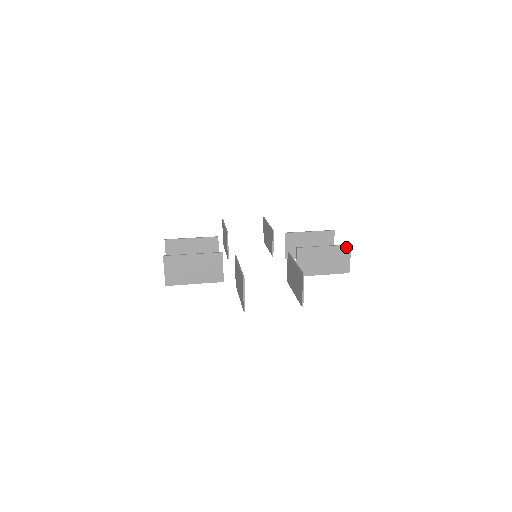
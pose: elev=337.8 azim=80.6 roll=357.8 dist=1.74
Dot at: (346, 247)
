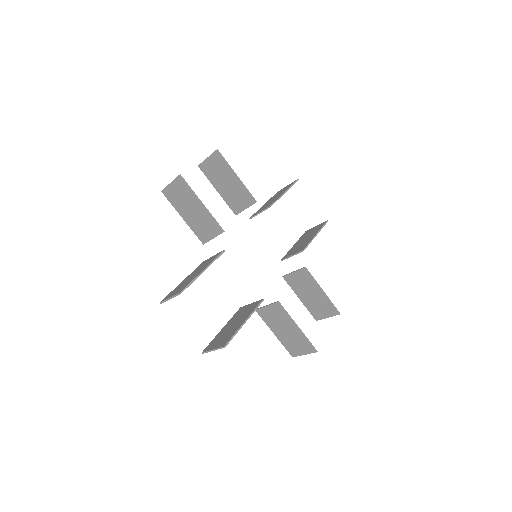
Dot at: (324, 224)
